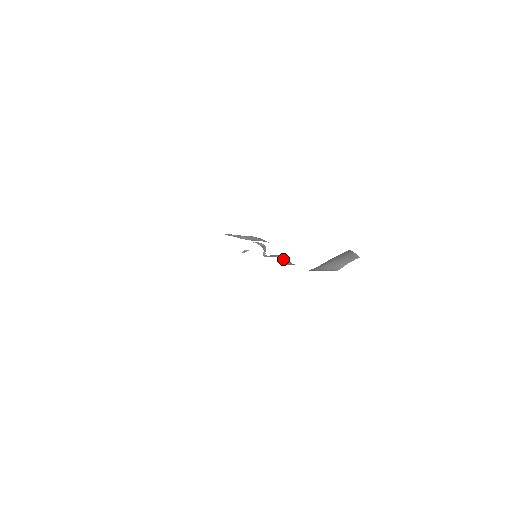
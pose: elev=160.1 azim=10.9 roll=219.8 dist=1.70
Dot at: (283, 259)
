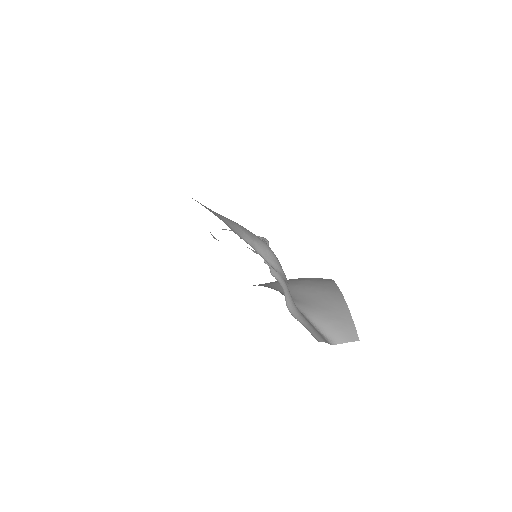
Dot at: (288, 295)
